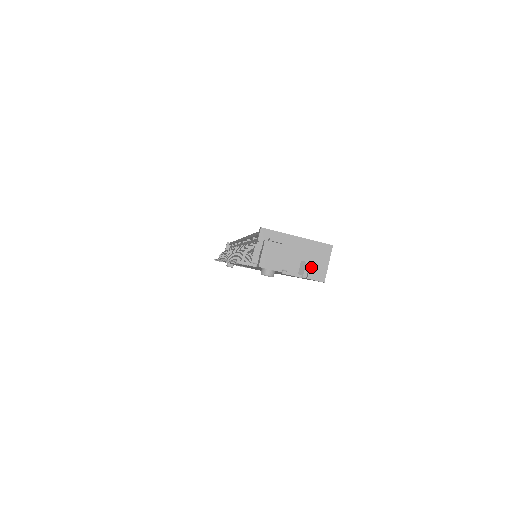
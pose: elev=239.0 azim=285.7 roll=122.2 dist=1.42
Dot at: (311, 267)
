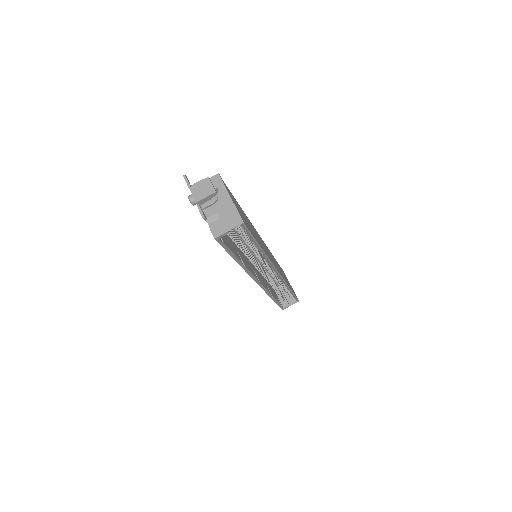
Dot at: (218, 222)
